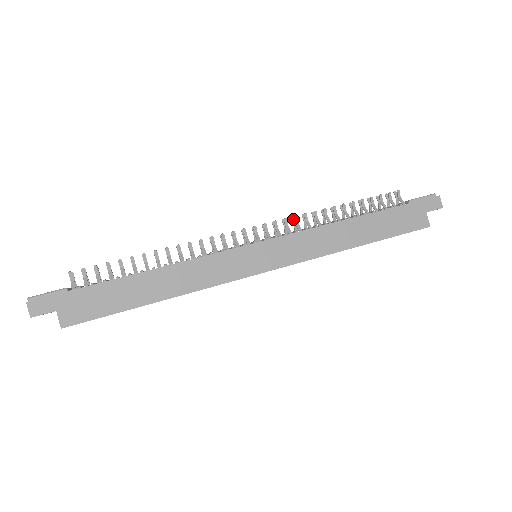
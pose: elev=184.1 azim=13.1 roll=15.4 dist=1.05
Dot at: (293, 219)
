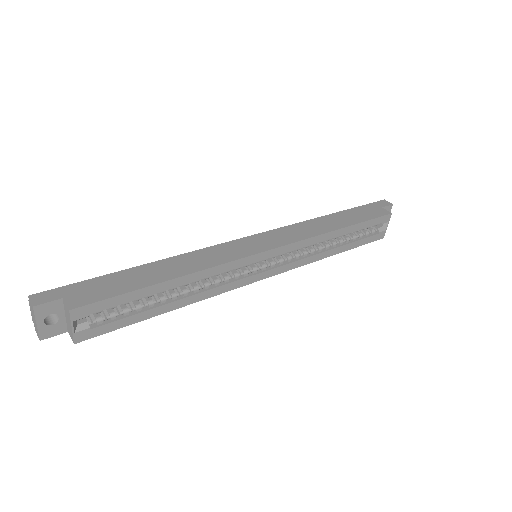
Dot at: occluded
